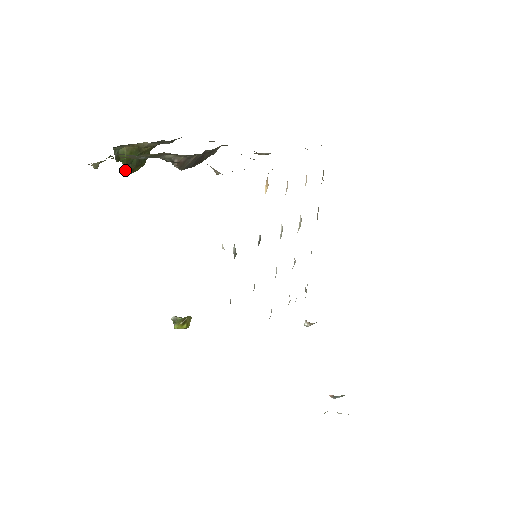
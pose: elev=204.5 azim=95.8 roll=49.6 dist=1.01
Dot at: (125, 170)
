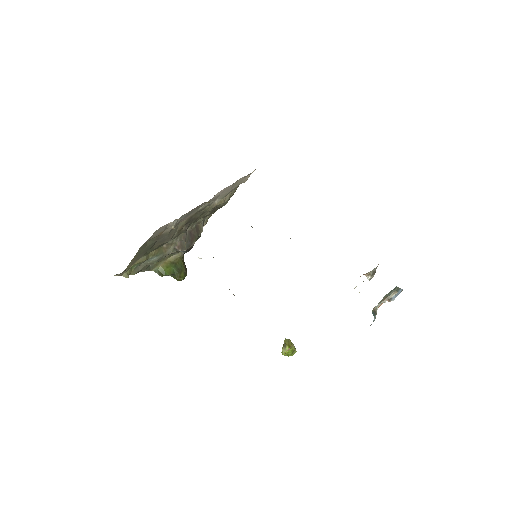
Dot at: occluded
